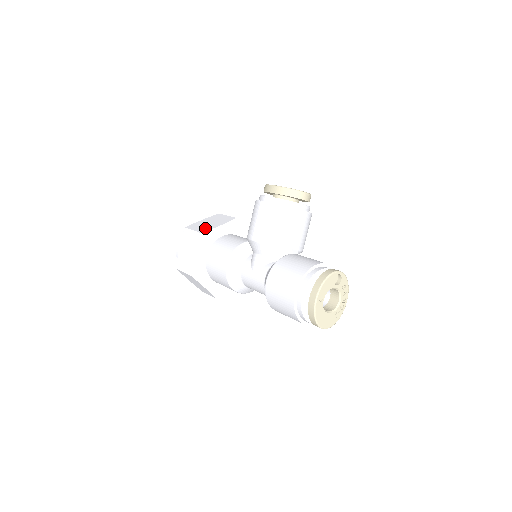
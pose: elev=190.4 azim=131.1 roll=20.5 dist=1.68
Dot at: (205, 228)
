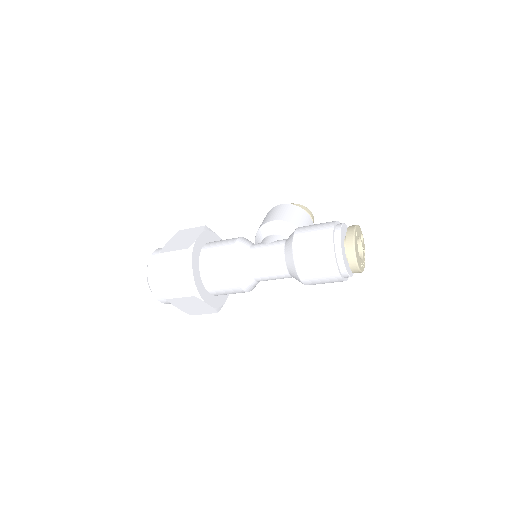
Dot at: occluded
